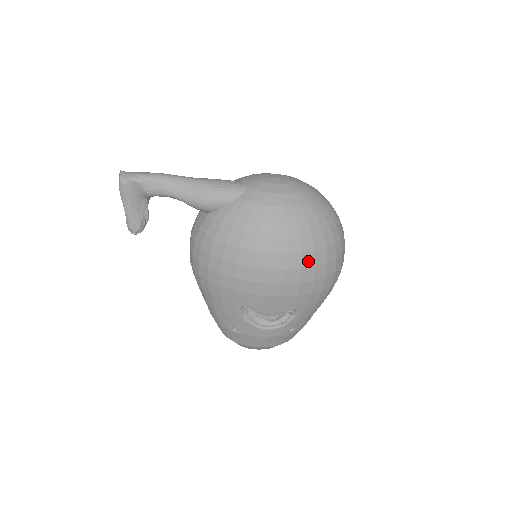
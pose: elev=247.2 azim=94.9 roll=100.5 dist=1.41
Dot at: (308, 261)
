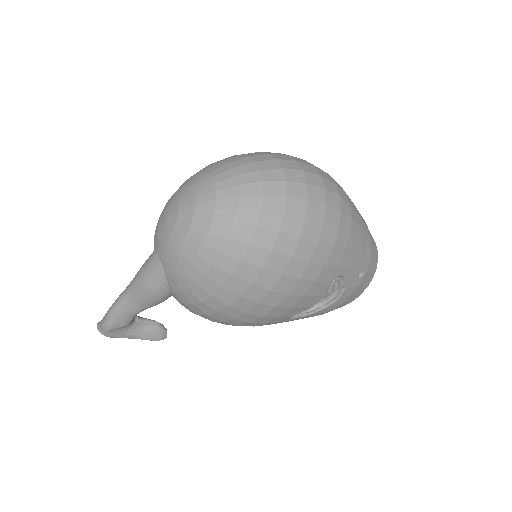
Dot at: (278, 263)
